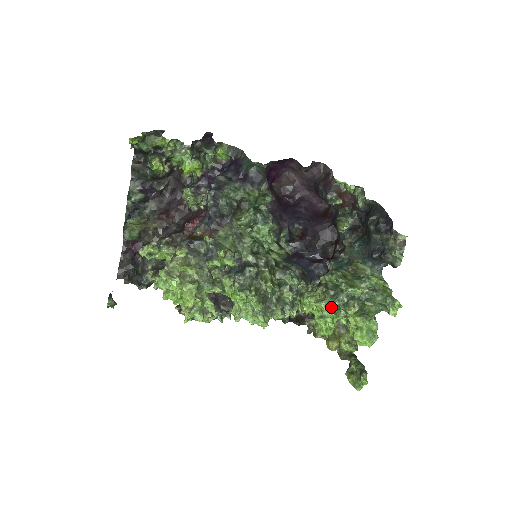
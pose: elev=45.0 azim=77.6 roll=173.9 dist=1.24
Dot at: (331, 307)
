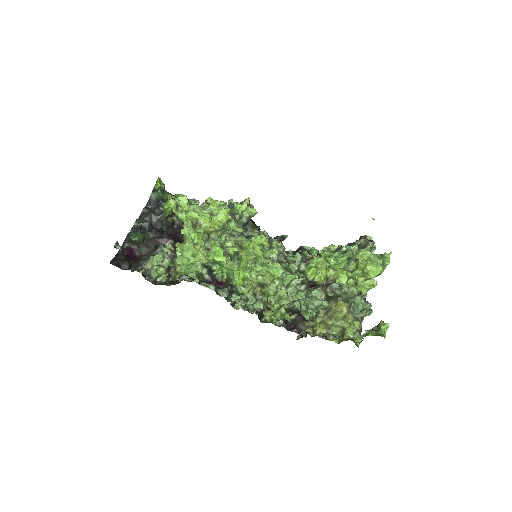
Dot at: (338, 254)
